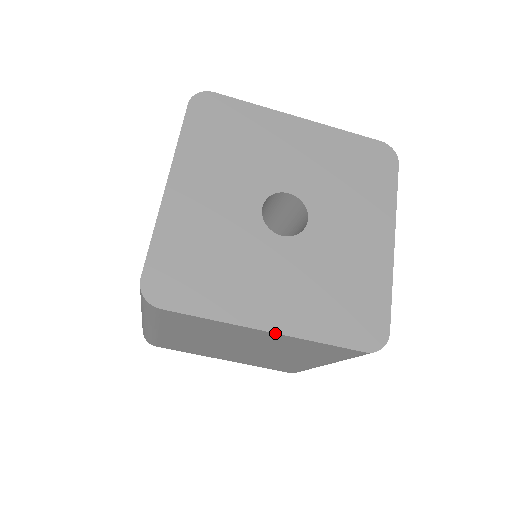
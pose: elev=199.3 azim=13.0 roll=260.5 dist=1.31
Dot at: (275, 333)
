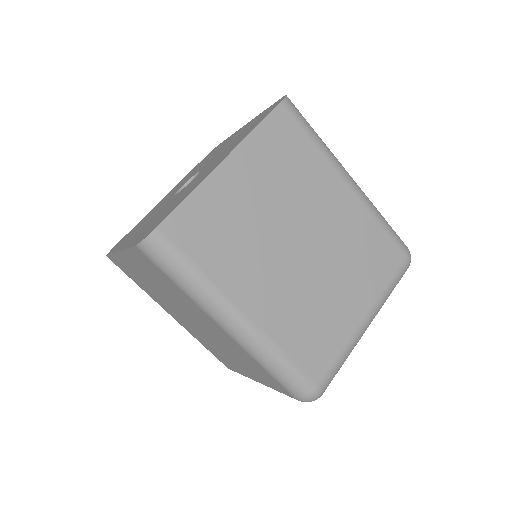
Dot at: (120, 251)
